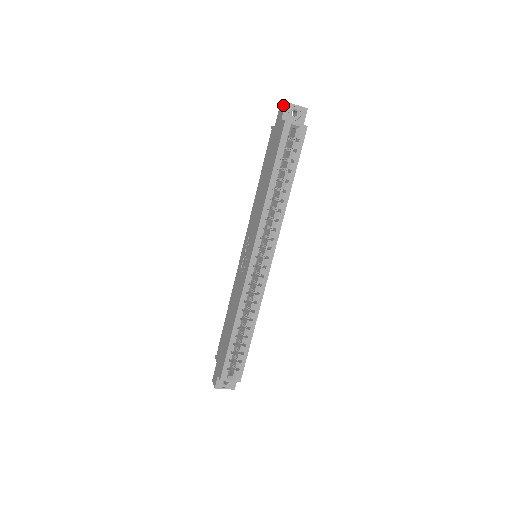
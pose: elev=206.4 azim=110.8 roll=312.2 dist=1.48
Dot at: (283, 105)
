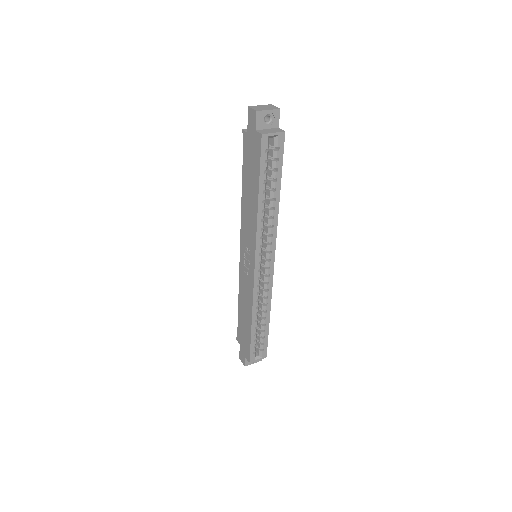
Dot at: (253, 113)
